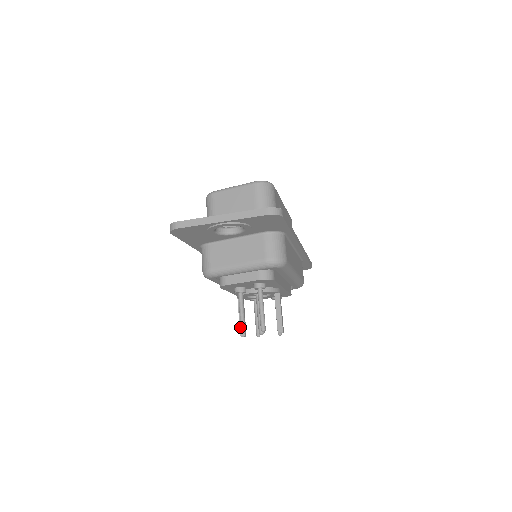
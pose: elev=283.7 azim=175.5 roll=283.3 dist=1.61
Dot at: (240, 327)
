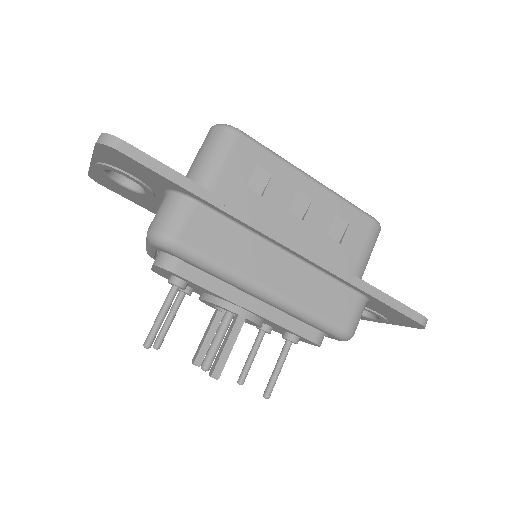
Dot at: (197, 350)
